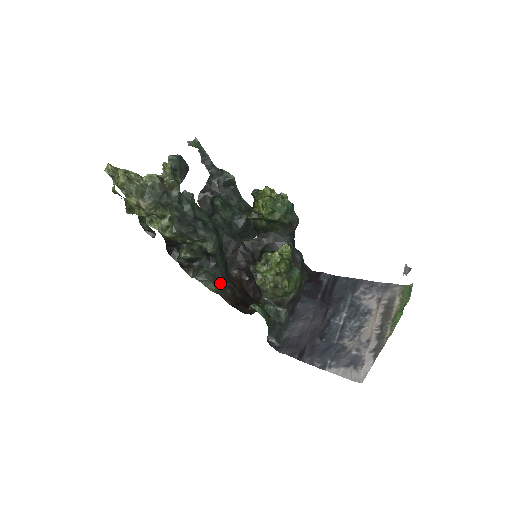
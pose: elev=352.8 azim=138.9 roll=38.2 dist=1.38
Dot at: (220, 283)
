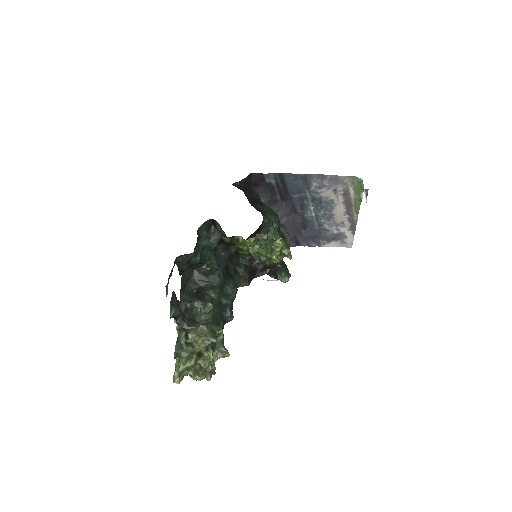
Dot at: (239, 278)
